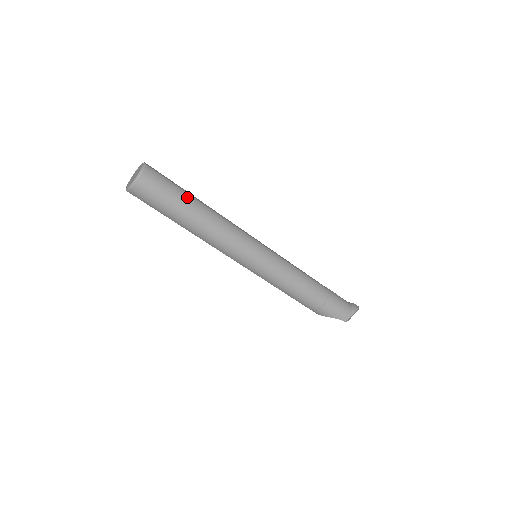
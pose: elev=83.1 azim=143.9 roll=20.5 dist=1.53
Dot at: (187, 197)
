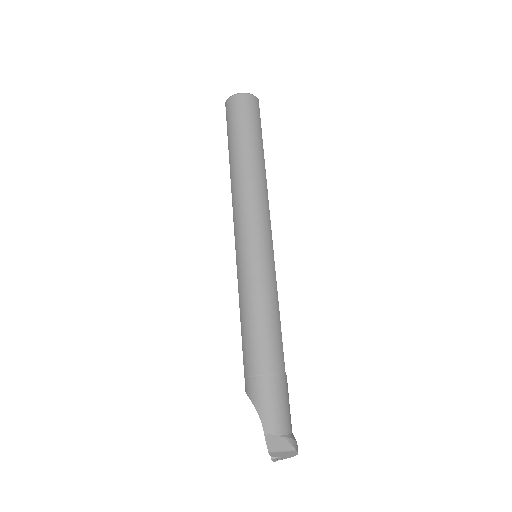
Dot at: (259, 142)
